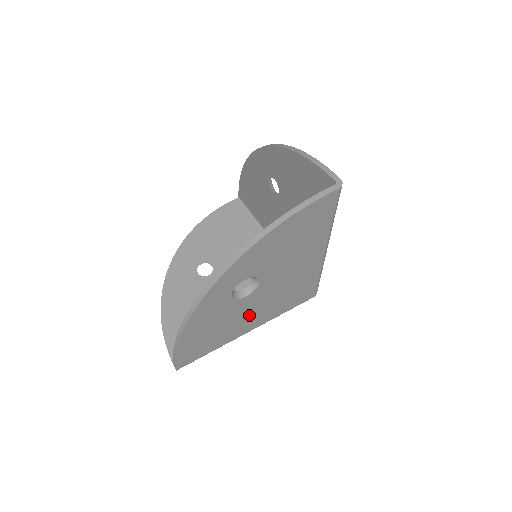
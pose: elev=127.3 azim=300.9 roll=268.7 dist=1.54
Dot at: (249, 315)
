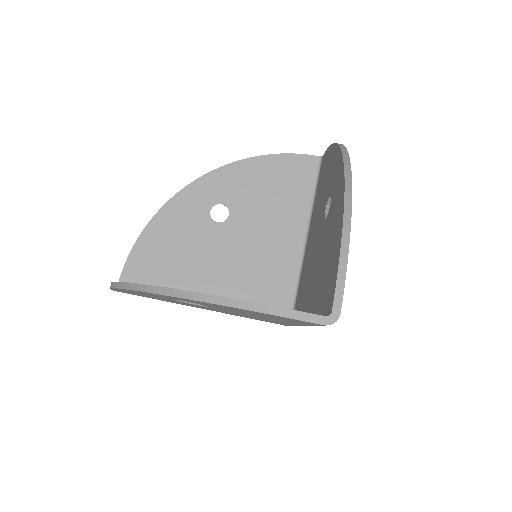
Dot at: occluded
